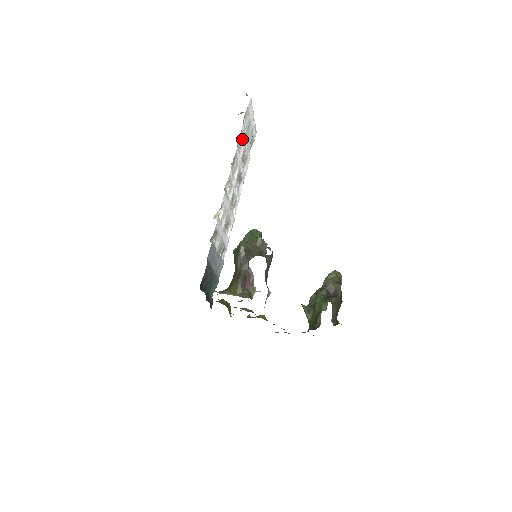
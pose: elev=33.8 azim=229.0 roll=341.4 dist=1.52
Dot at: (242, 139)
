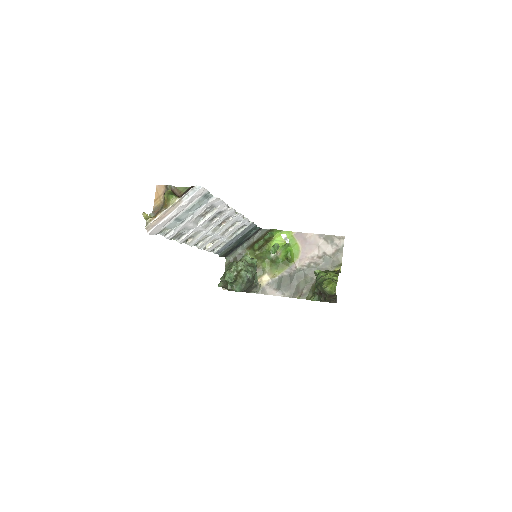
Dot at: (180, 230)
